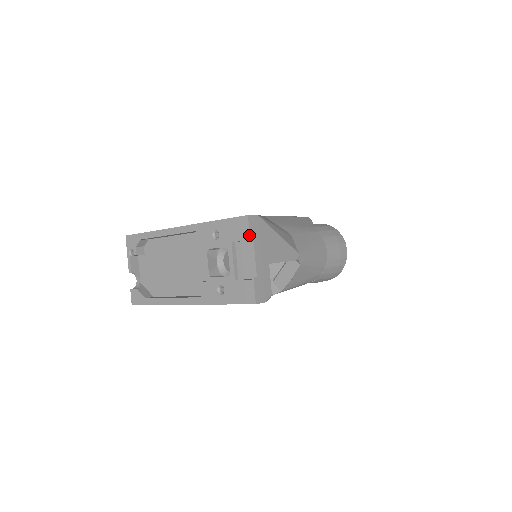
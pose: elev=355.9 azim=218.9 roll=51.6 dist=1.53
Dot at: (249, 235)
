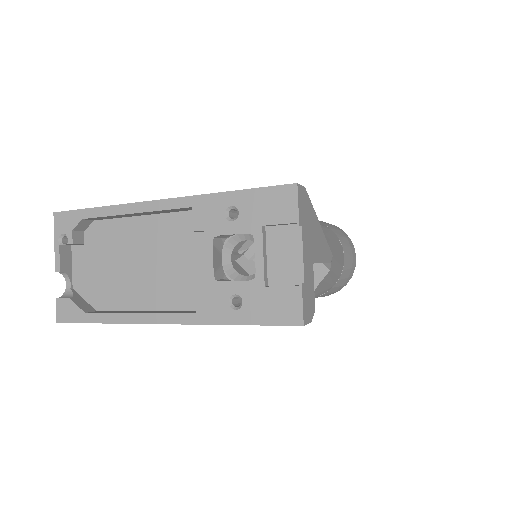
Dot at: (298, 215)
